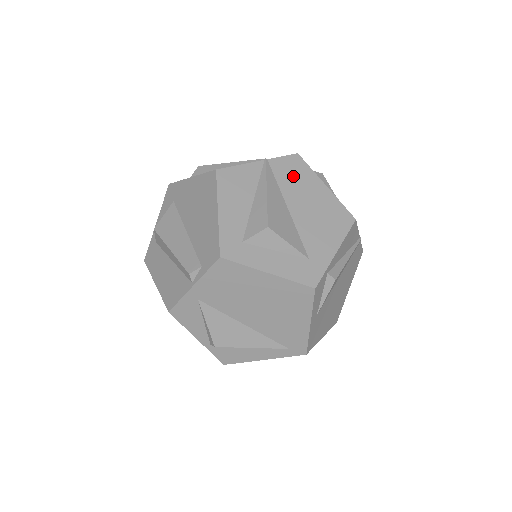
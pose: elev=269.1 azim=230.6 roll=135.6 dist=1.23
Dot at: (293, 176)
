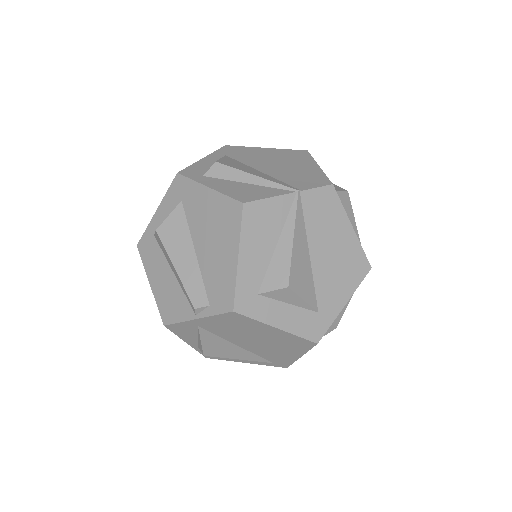
Dot at: (322, 214)
